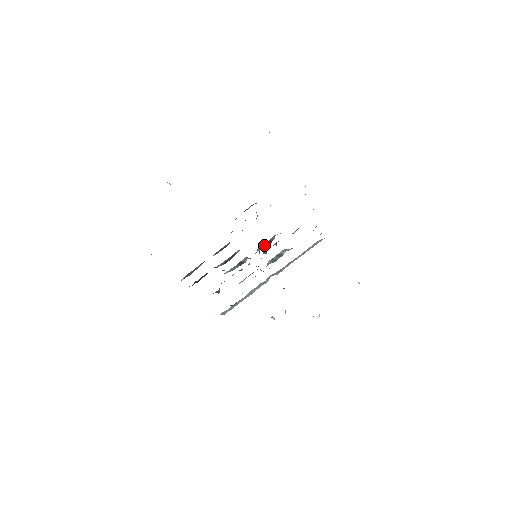
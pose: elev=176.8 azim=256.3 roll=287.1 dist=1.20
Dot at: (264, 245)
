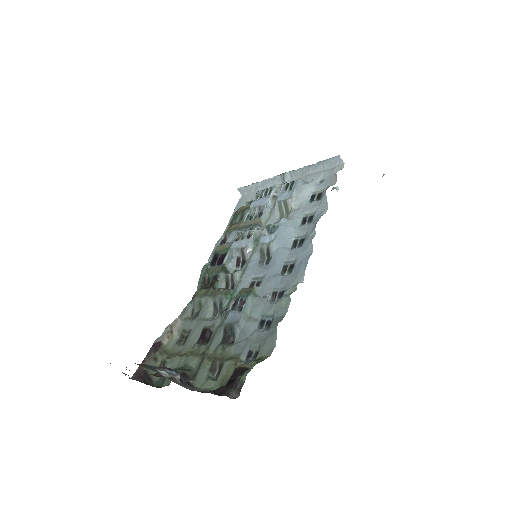
Dot at: (263, 250)
